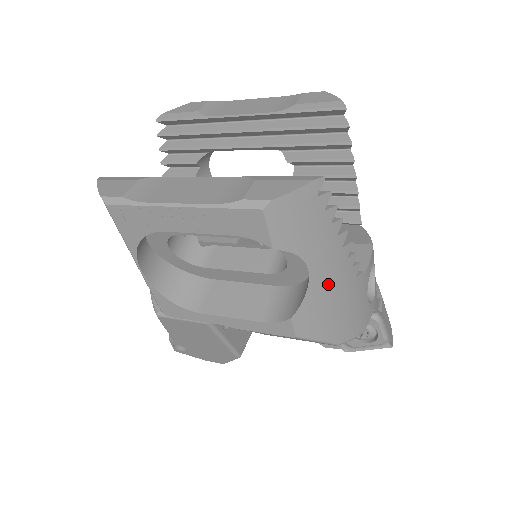
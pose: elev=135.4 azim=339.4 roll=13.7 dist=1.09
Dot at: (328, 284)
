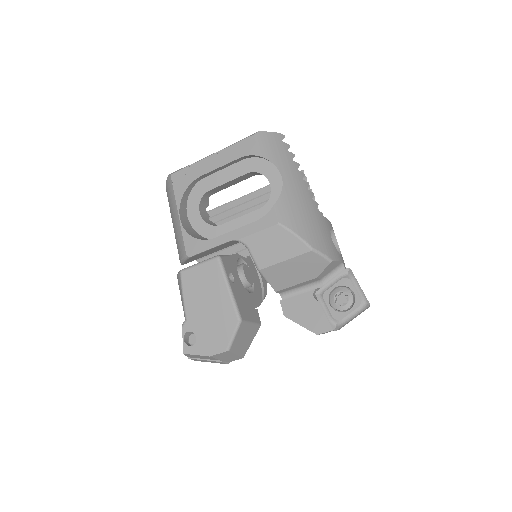
Dot at: (296, 194)
